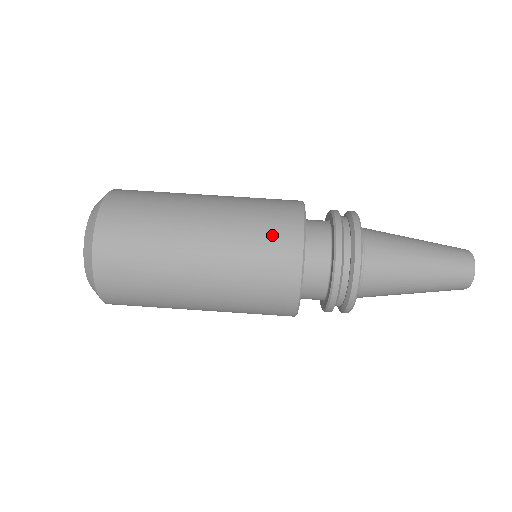
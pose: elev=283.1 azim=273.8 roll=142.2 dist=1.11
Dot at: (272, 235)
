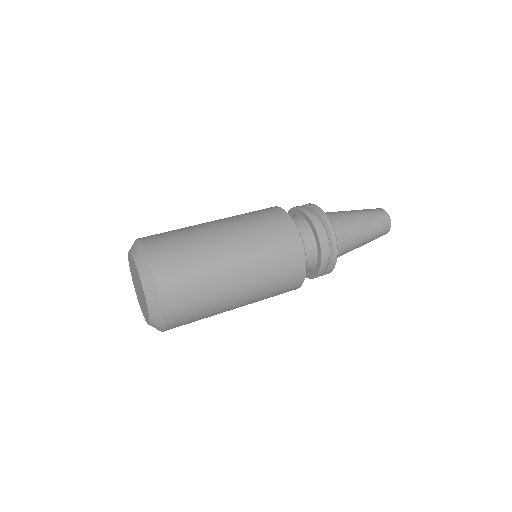
Dot at: (263, 213)
